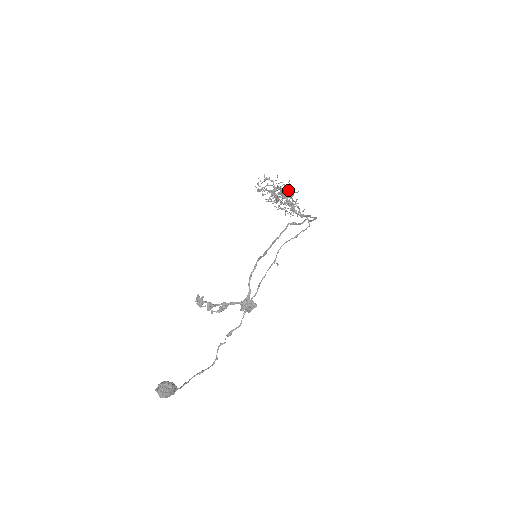
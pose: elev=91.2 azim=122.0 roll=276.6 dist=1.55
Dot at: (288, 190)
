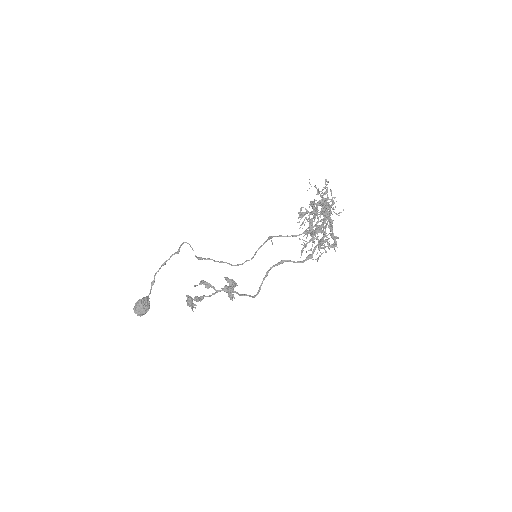
Dot at: (331, 231)
